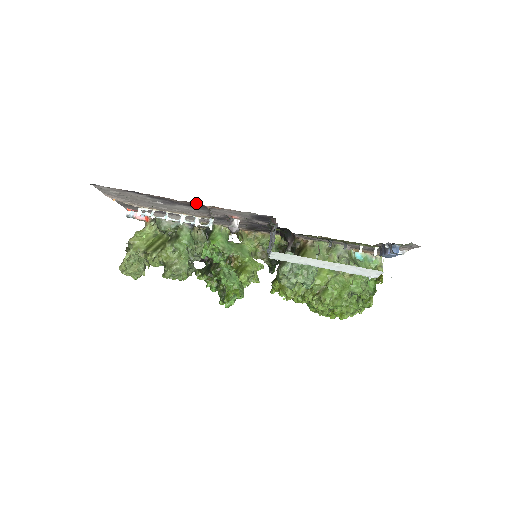
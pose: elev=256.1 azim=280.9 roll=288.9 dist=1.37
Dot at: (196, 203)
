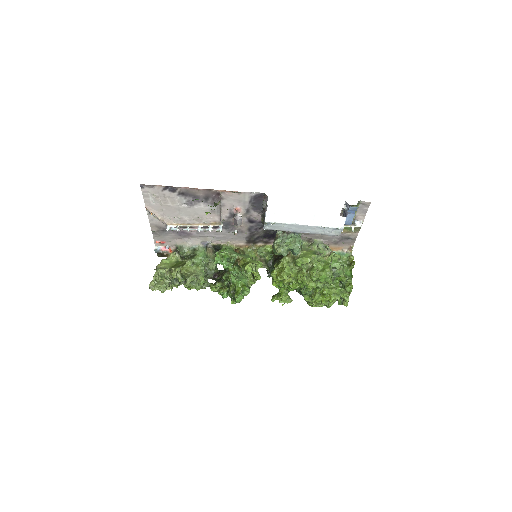
Dot at: (211, 191)
